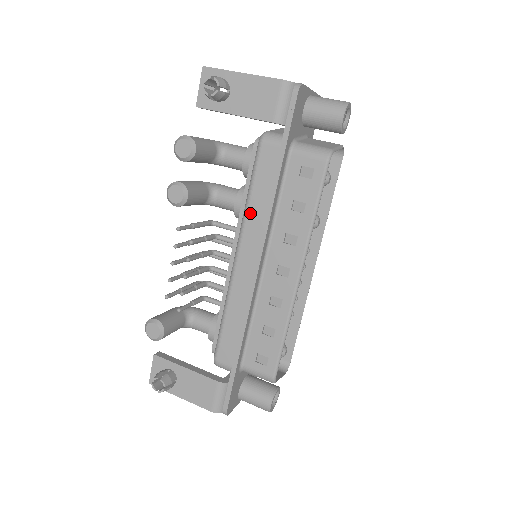
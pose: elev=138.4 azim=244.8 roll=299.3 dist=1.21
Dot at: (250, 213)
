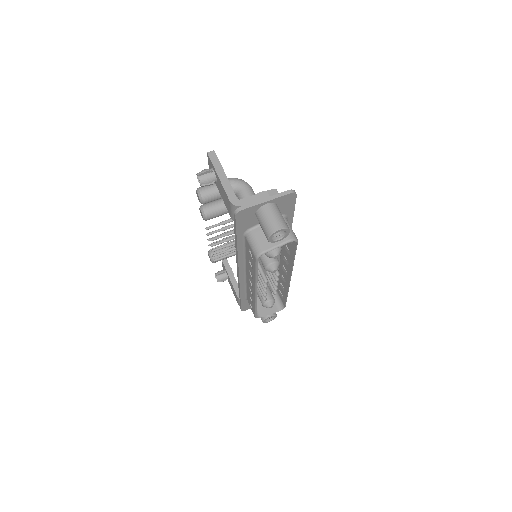
Dot at: occluded
